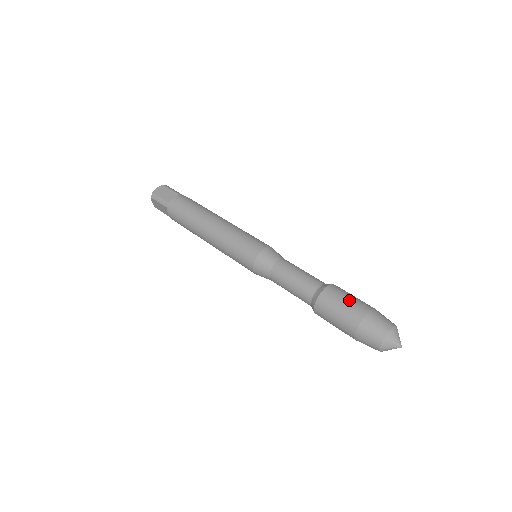
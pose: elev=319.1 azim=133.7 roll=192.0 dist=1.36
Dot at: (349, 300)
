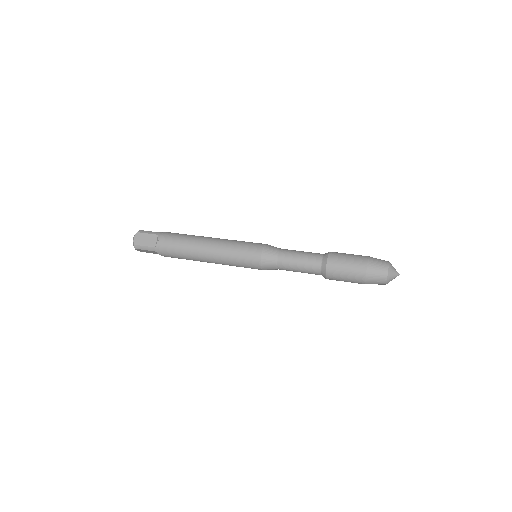
Dot at: occluded
